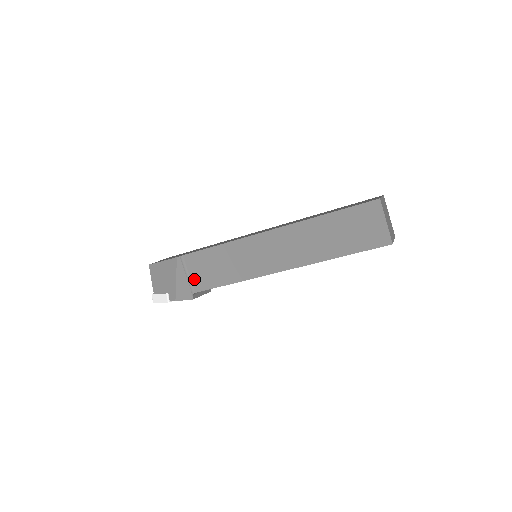
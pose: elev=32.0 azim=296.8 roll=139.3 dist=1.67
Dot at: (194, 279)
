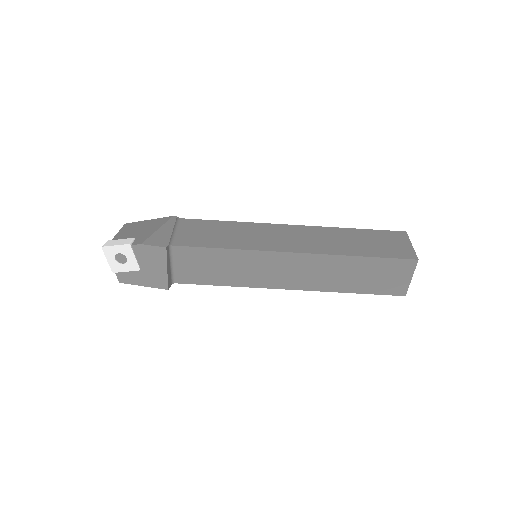
Dot at: (180, 236)
